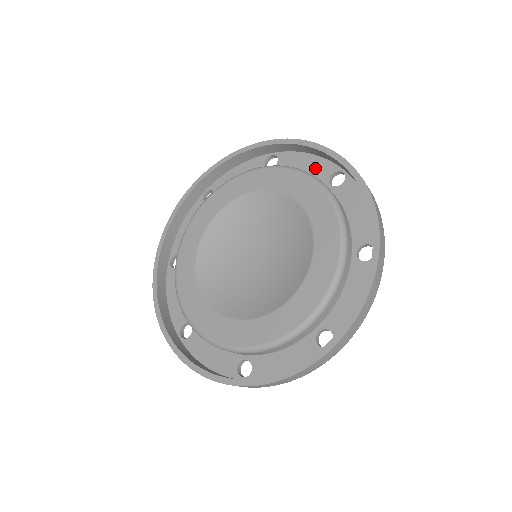
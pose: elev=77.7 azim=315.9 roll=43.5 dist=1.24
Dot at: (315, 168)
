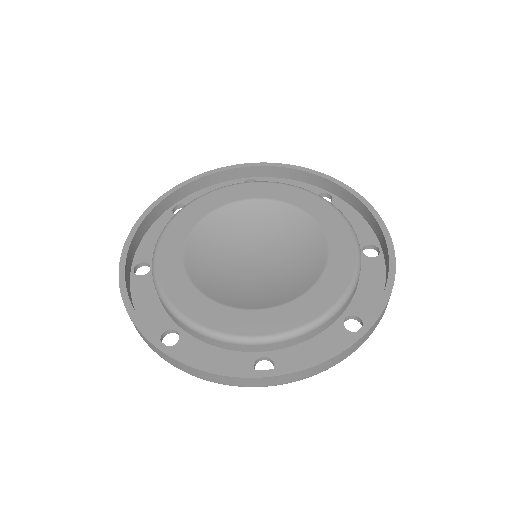
Dot at: (358, 229)
